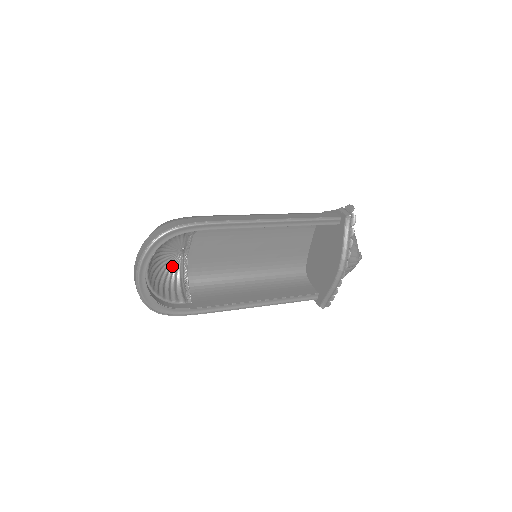
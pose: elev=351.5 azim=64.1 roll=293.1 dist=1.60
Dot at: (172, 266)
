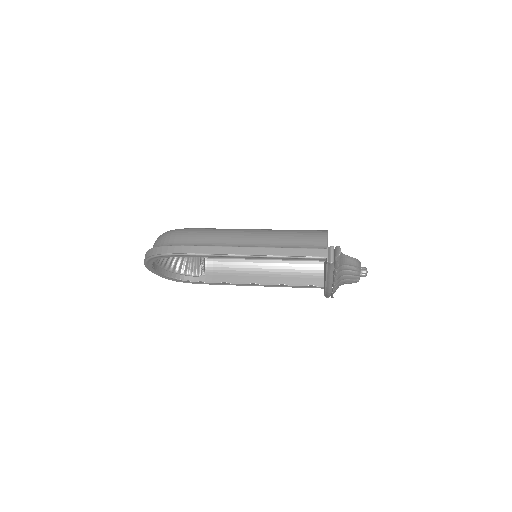
Dot at: occluded
